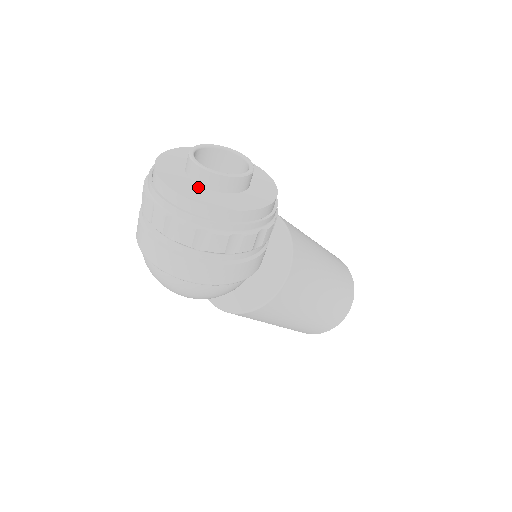
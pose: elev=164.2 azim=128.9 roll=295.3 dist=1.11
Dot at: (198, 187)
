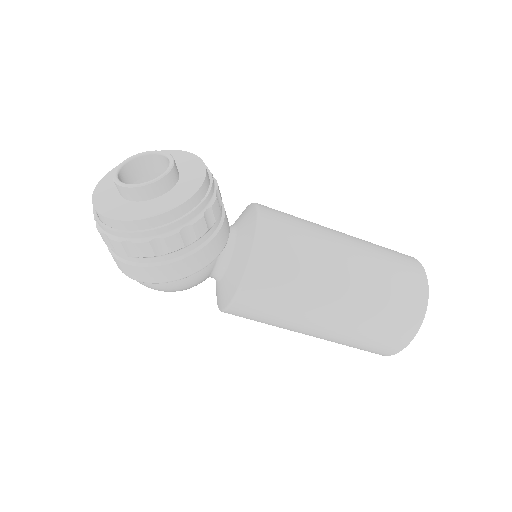
Dot at: (116, 195)
